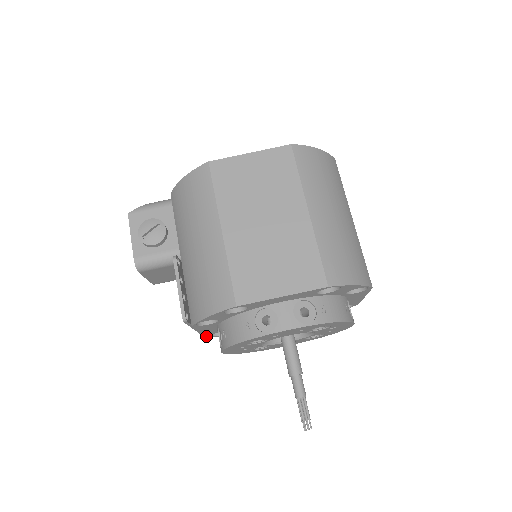
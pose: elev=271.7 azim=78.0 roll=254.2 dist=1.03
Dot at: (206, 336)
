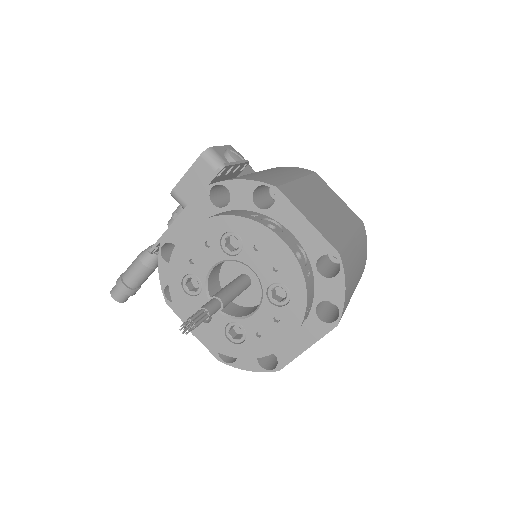
Dot at: (162, 241)
